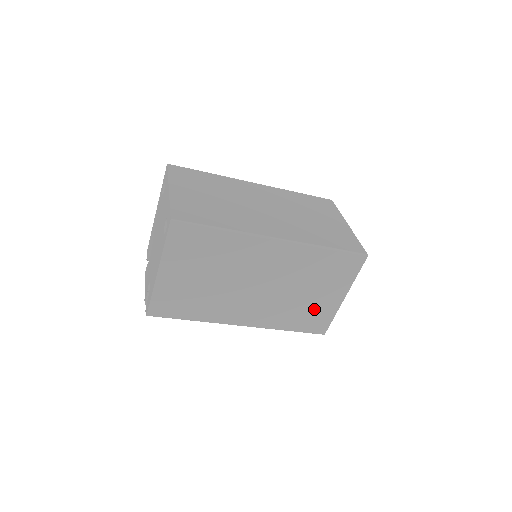
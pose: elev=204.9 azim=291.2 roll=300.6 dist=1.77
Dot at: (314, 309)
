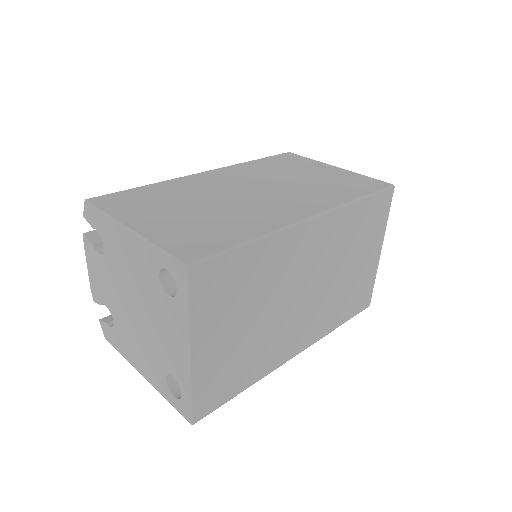
Dot at: occluded
